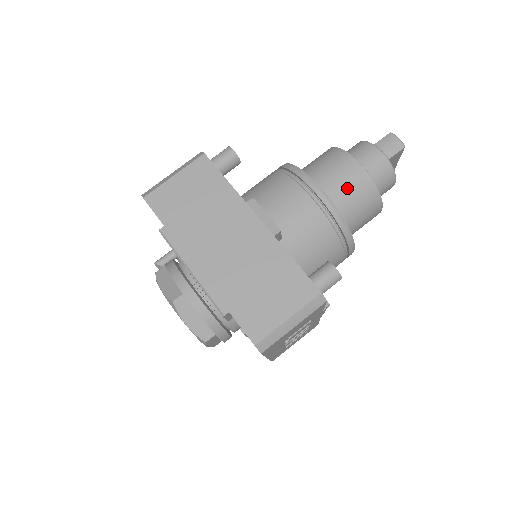
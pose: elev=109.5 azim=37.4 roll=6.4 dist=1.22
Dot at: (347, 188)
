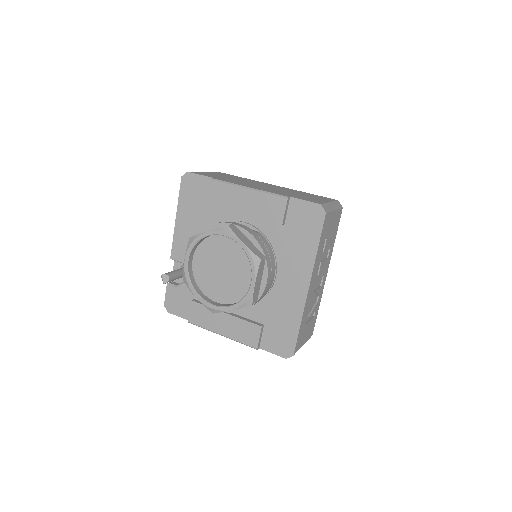
Dot at: occluded
